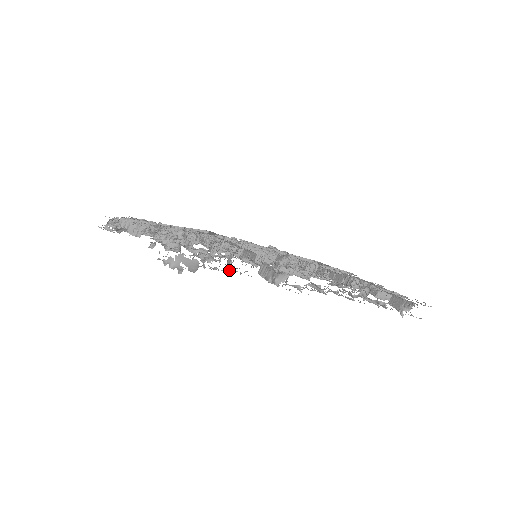
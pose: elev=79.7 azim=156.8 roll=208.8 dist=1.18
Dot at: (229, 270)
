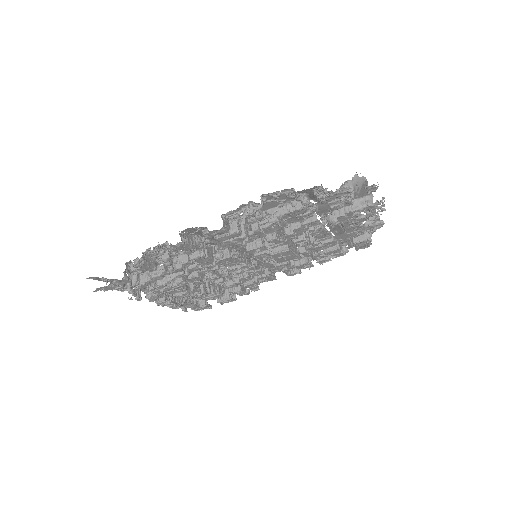
Dot at: occluded
